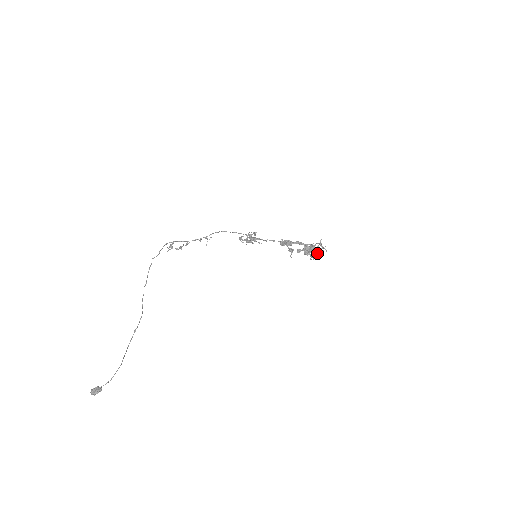
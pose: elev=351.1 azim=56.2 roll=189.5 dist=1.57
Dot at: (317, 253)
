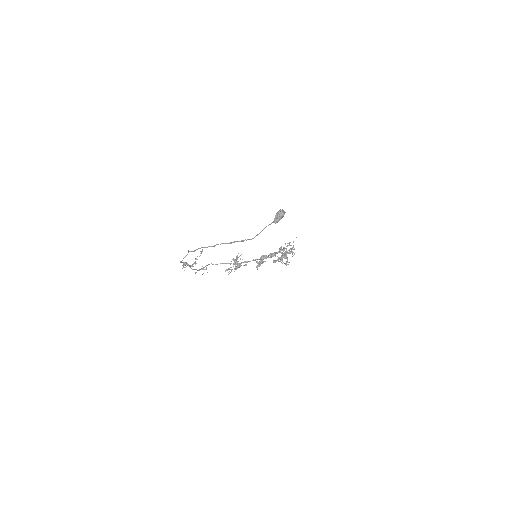
Dot at: (291, 249)
